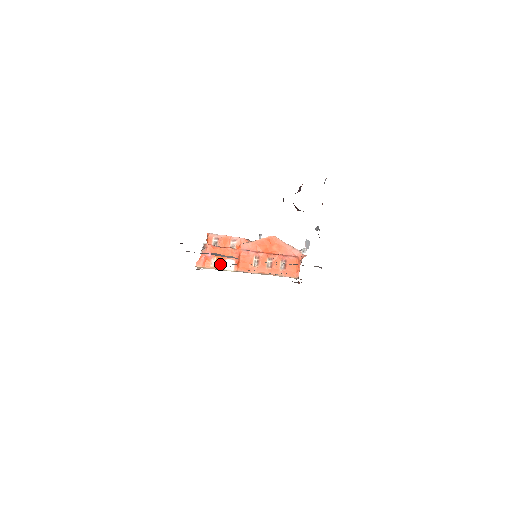
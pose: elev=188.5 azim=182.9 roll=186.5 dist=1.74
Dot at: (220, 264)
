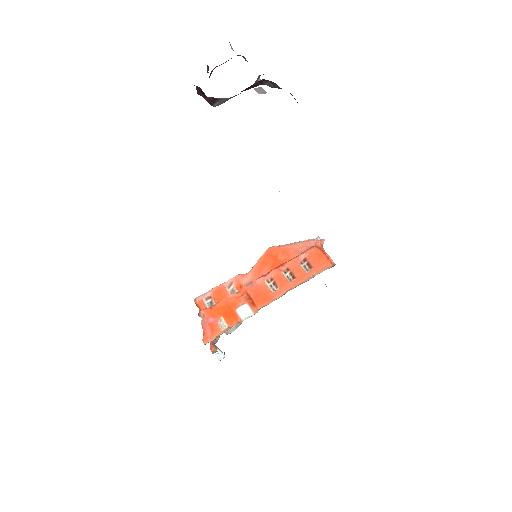
Dot at: (232, 320)
